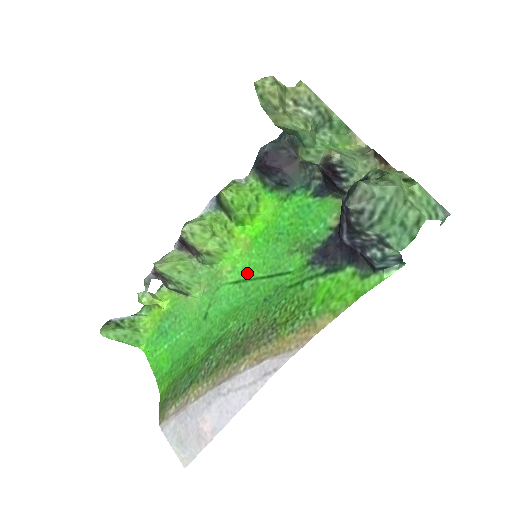
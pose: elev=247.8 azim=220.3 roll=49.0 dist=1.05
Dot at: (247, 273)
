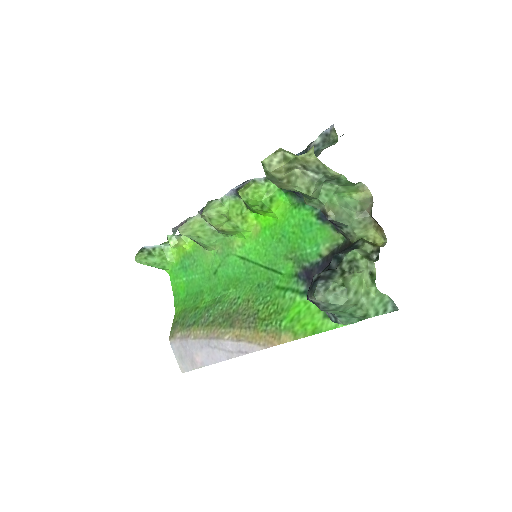
Dot at: (251, 255)
